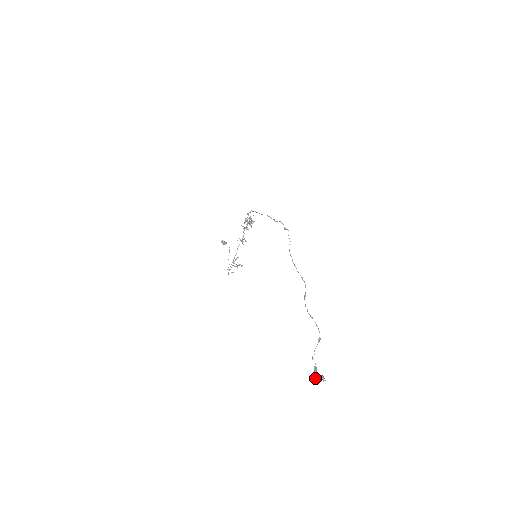
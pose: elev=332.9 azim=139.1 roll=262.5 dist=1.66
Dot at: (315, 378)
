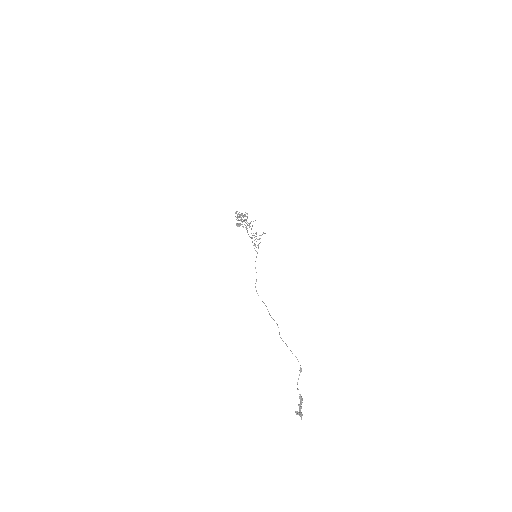
Dot at: (300, 409)
